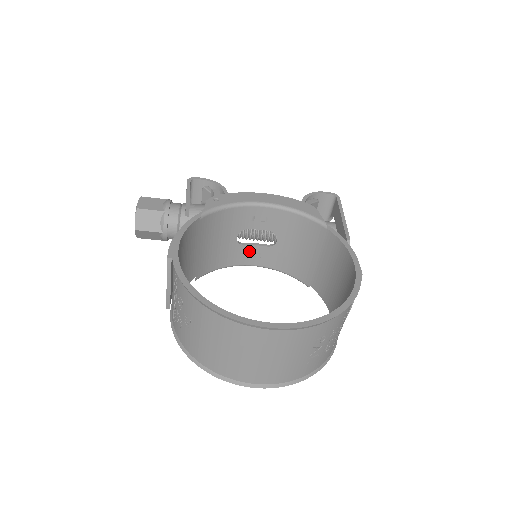
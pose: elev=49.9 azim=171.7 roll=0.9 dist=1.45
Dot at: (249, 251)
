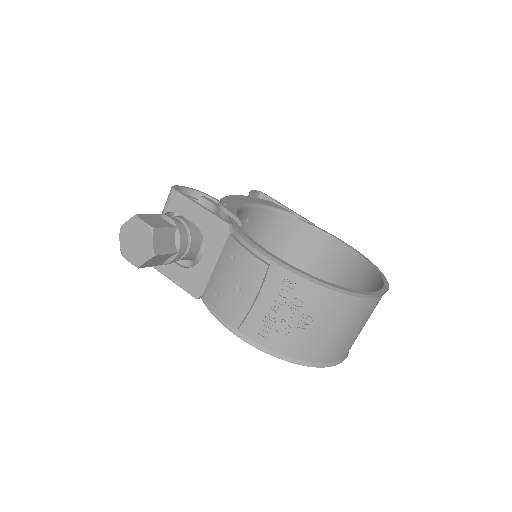
Dot at: occluded
